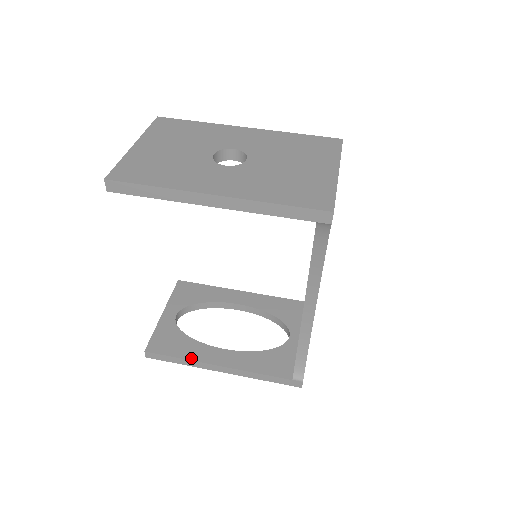
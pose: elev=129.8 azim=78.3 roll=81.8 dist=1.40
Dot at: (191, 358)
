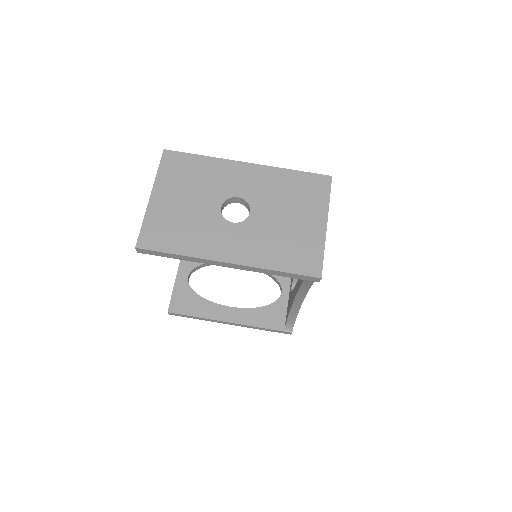
Dot at: (205, 316)
